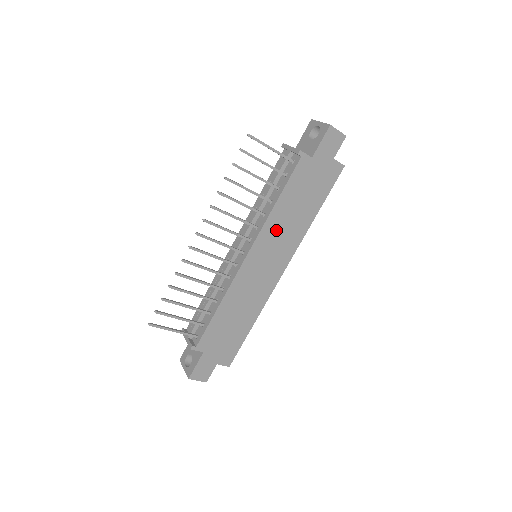
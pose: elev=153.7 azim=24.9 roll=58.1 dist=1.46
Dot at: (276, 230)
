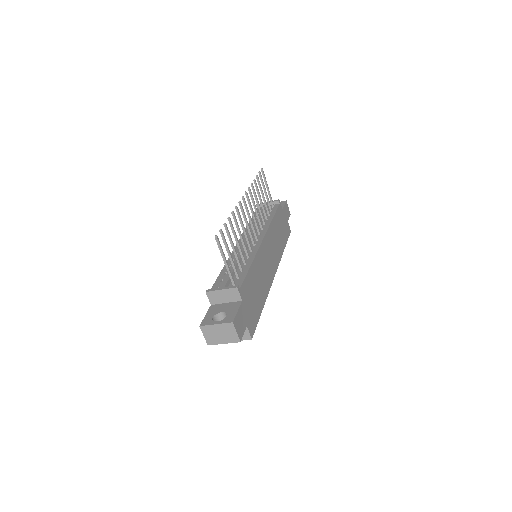
Dot at: (273, 237)
